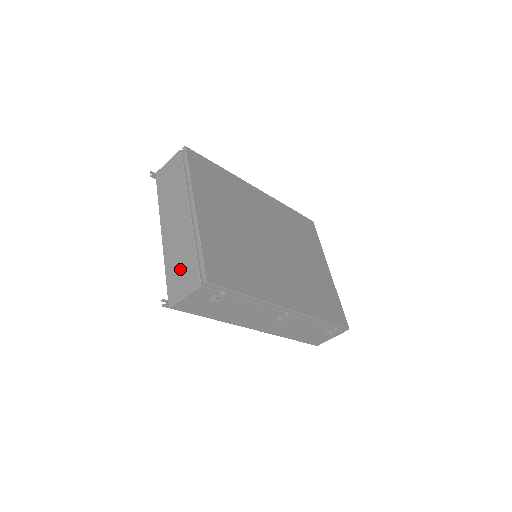
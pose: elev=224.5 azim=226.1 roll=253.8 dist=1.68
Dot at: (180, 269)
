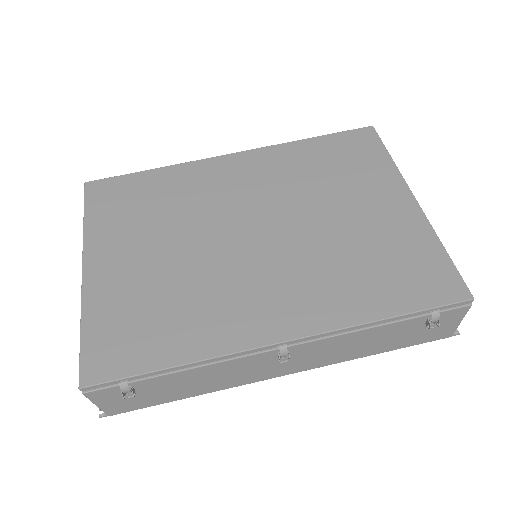
Dot at: occluded
